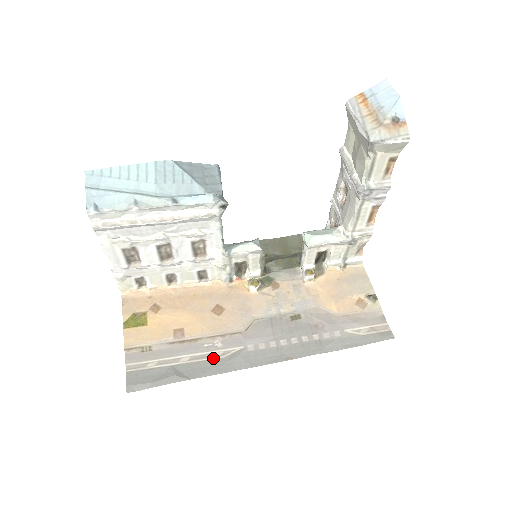
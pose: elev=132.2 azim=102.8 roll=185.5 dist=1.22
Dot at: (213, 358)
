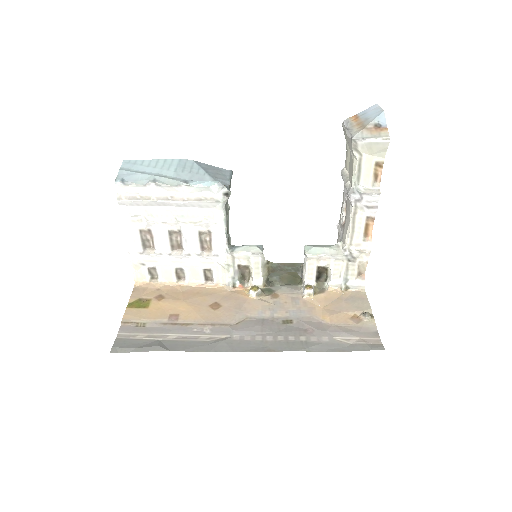
Dot at: (198, 340)
